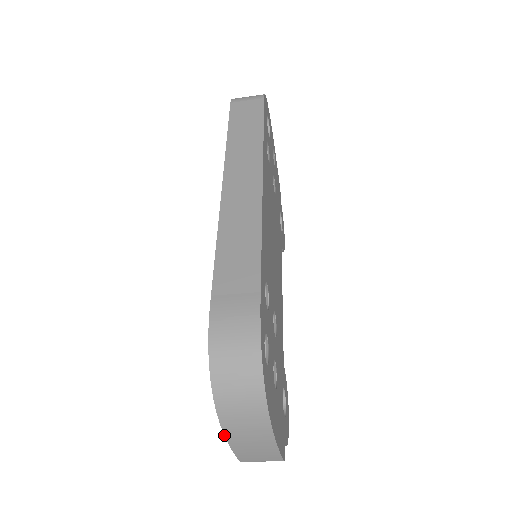
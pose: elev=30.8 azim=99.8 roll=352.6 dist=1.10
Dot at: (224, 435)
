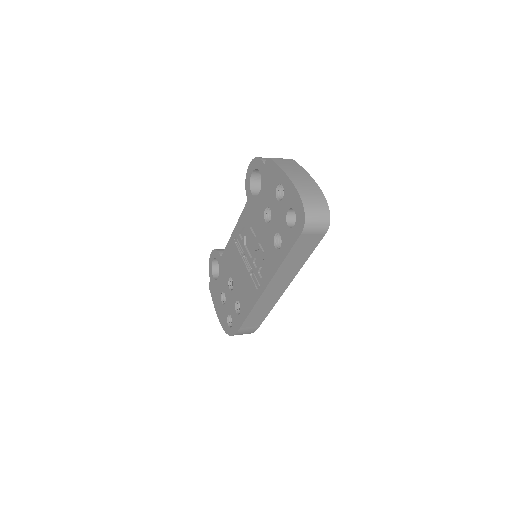
Dot at: (217, 316)
